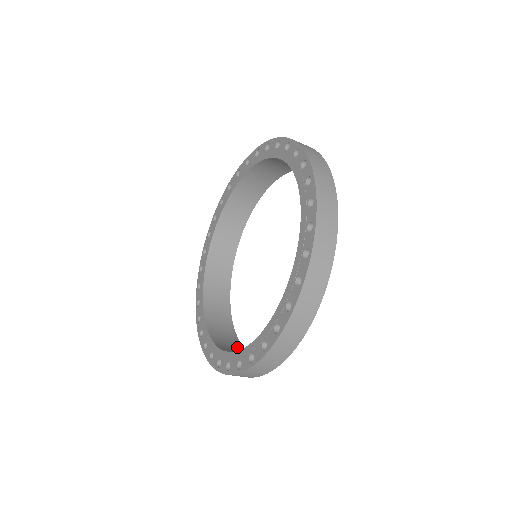
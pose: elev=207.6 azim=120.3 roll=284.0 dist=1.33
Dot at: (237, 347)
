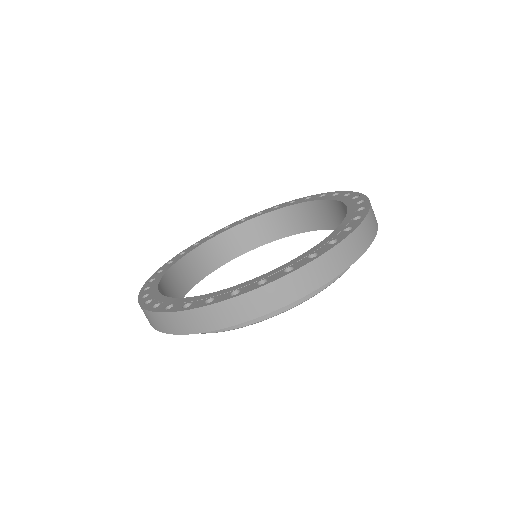
Dot at: occluded
